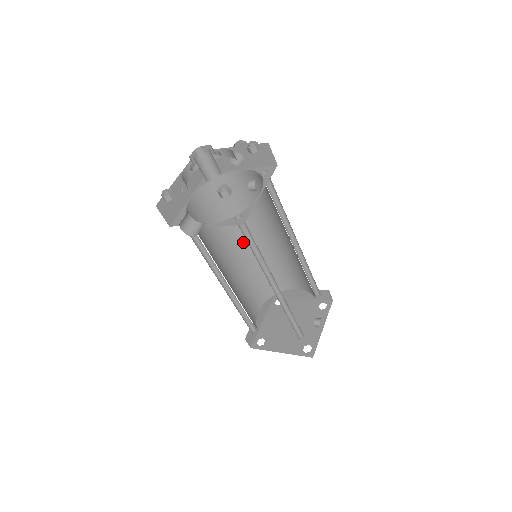
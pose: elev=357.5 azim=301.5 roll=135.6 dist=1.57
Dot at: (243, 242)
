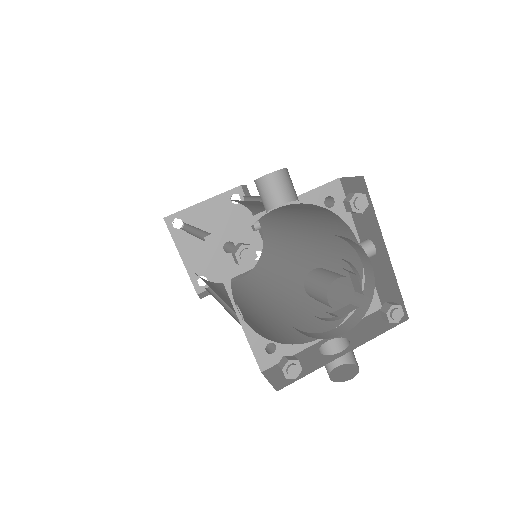
Dot at: occluded
